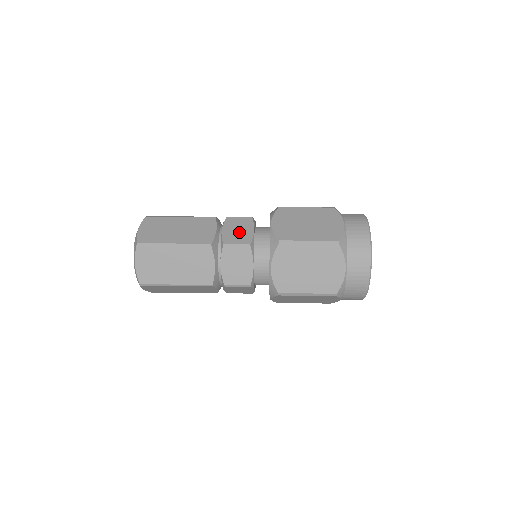
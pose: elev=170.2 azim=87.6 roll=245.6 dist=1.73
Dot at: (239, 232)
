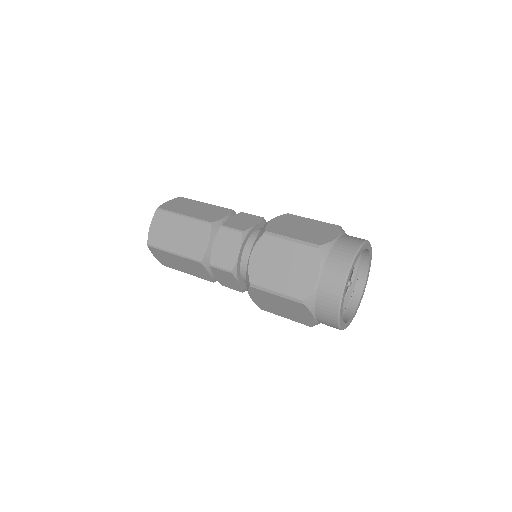
Dot at: (242, 222)
